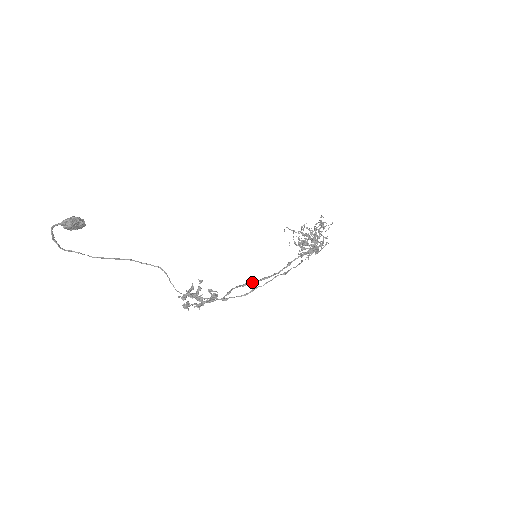
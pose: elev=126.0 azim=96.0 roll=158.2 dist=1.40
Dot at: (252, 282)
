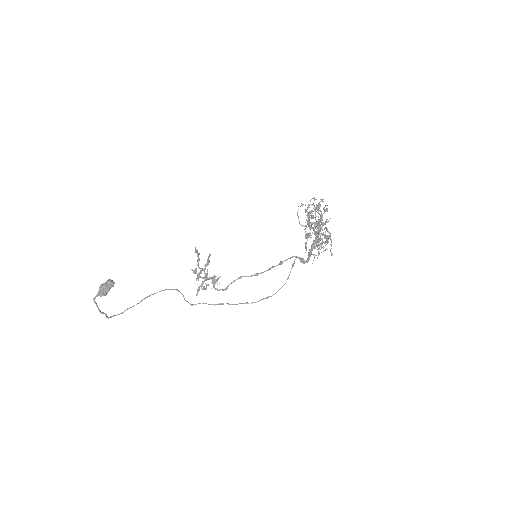
Dot at: occluded
